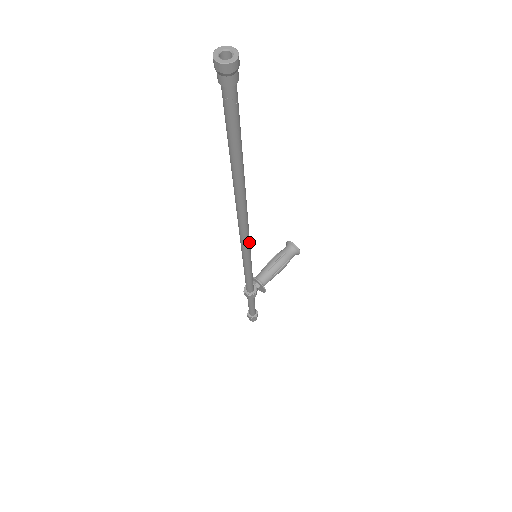
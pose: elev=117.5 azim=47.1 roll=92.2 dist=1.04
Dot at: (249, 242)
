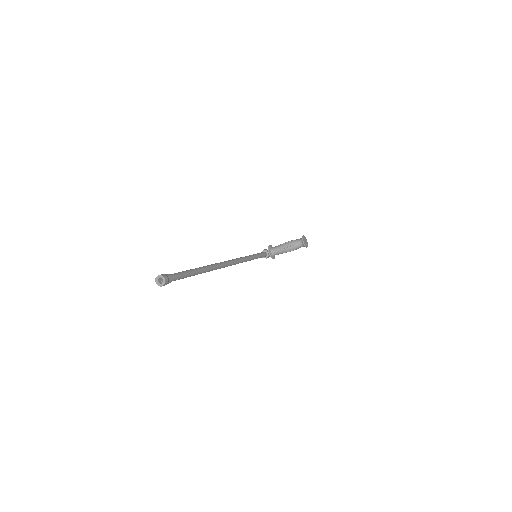
Dot at: (238, 263)
